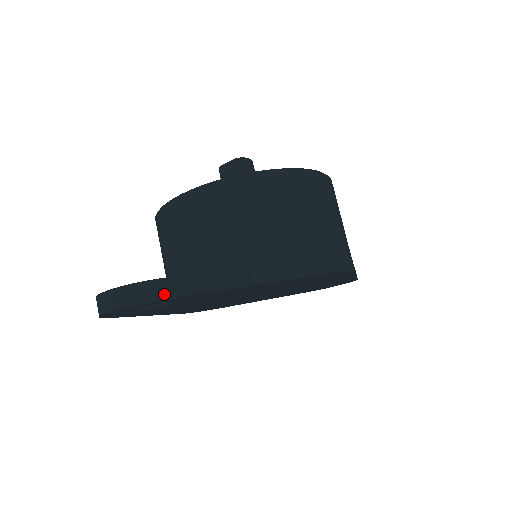
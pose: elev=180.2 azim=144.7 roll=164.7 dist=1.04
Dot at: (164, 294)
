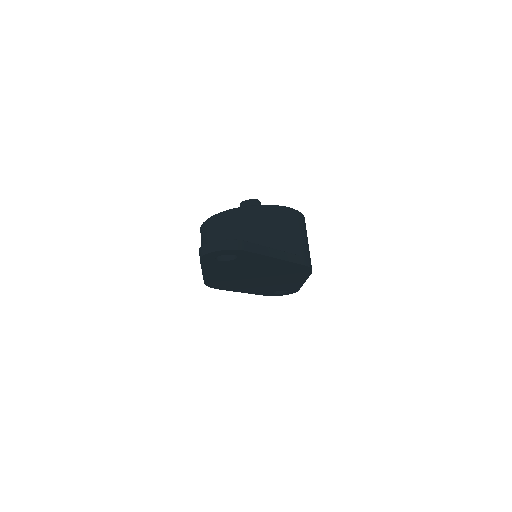
Dot at: (244, 248)
